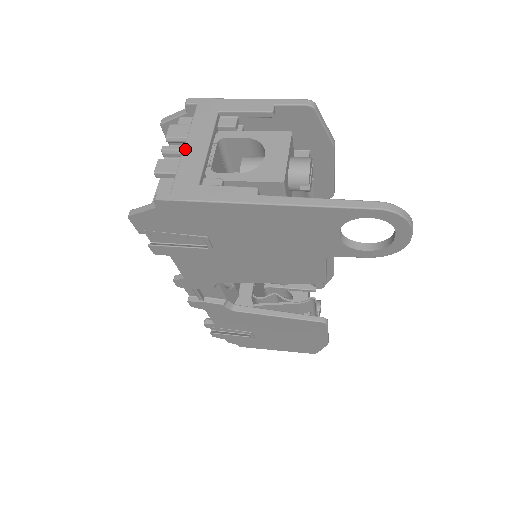
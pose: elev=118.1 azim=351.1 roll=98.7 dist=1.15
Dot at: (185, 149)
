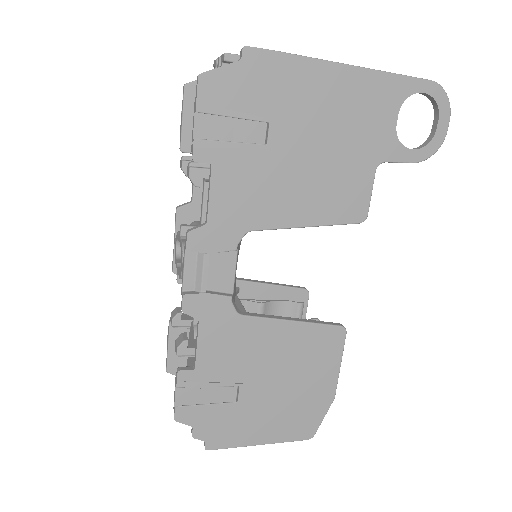
Dot at: occluded
